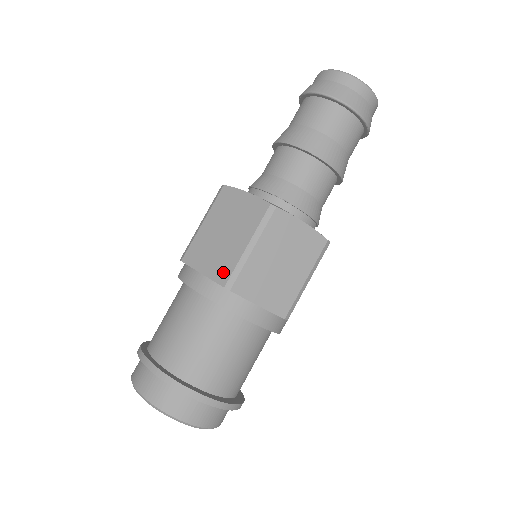
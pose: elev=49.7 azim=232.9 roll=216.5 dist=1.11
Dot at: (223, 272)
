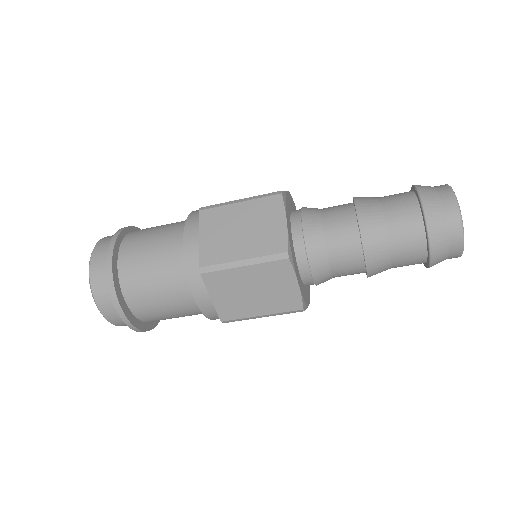
Dot at: (210, 256)
